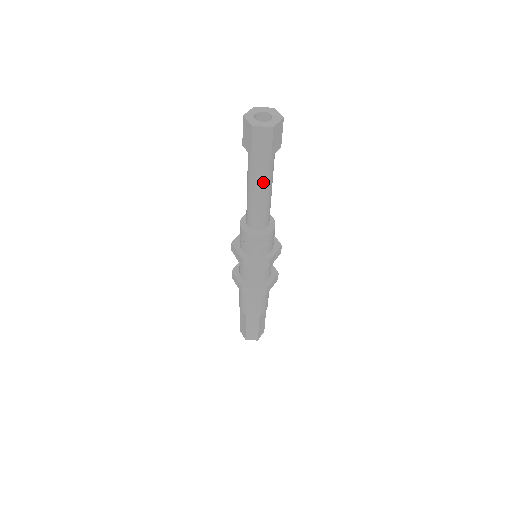
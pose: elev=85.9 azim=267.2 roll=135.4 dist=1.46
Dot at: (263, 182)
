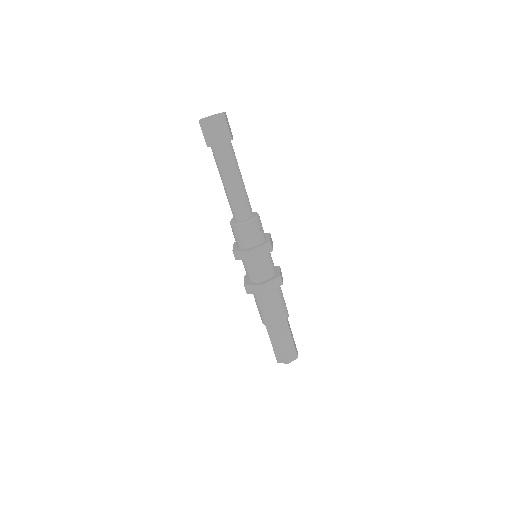
Dot at: (235, 168)
